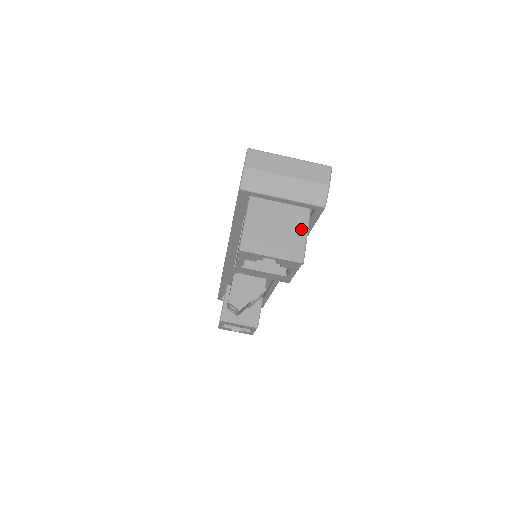
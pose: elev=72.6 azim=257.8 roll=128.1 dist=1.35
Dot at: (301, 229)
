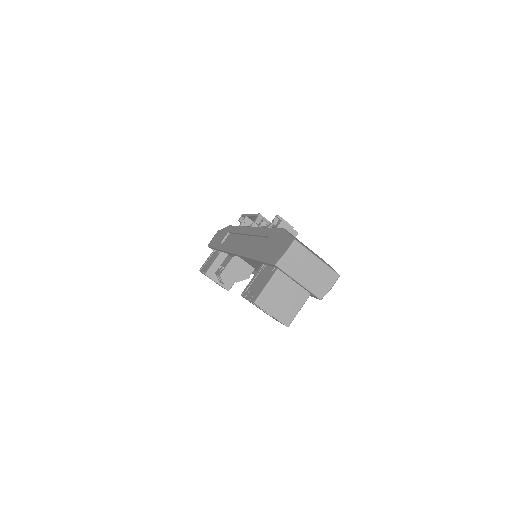
Dot at: (299, 304)
